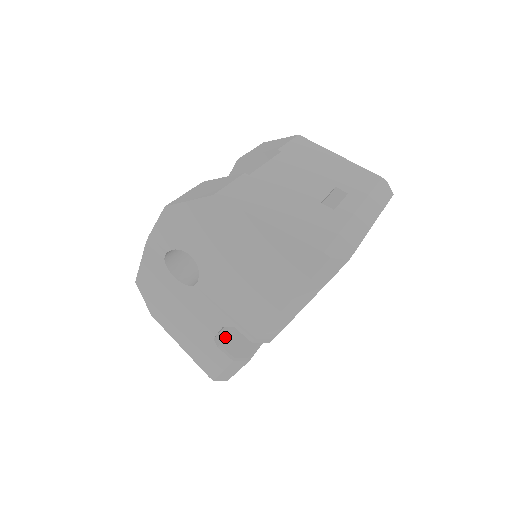
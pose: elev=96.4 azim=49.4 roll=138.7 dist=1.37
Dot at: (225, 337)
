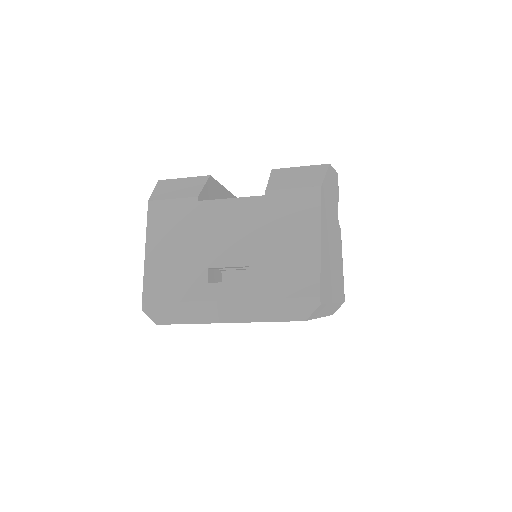
Dot at: occluded
